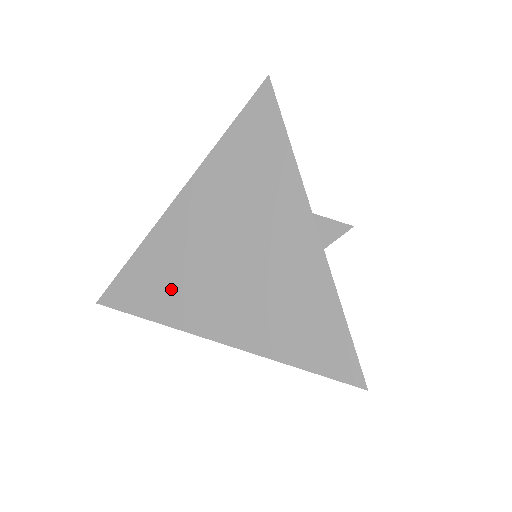
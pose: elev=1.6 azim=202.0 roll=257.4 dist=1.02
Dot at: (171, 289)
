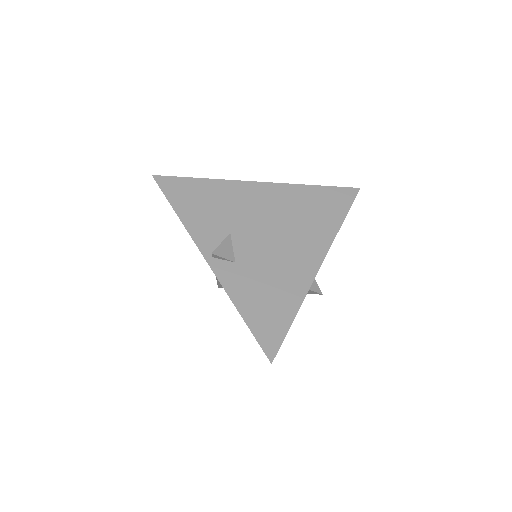
Dot at: (209, 214)
